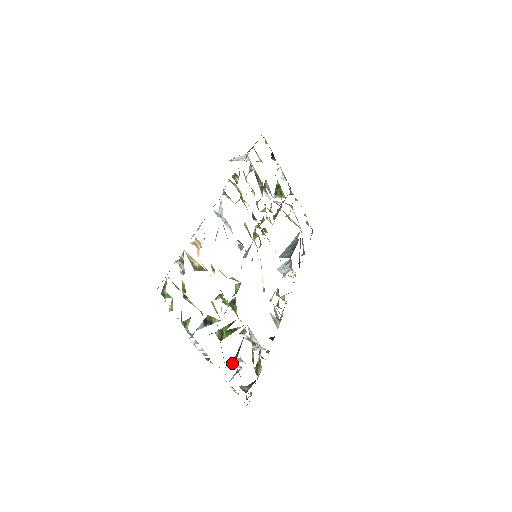
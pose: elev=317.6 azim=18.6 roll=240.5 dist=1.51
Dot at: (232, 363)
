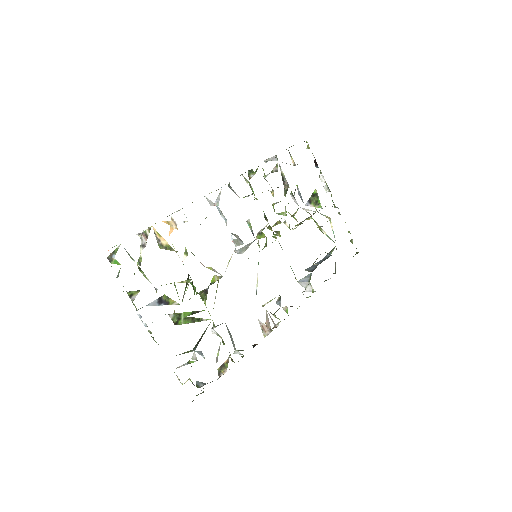
Dot at: (193, 354)
